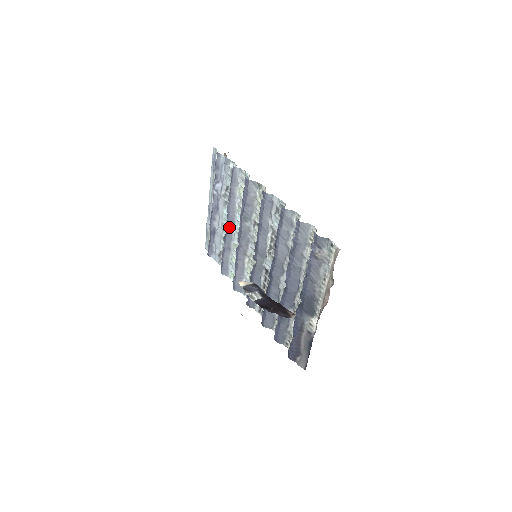
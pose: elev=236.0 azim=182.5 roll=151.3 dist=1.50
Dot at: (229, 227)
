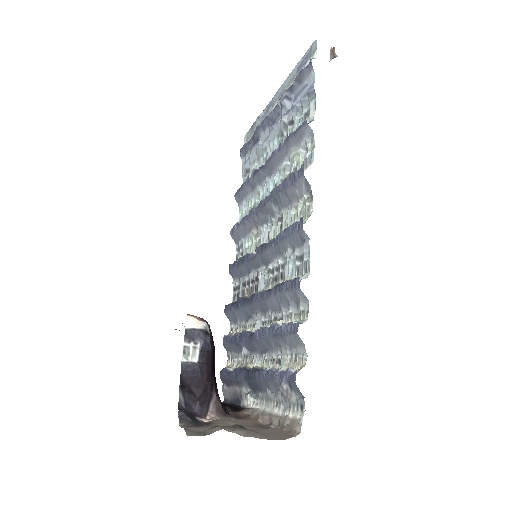
Dot at: (264, 171)
